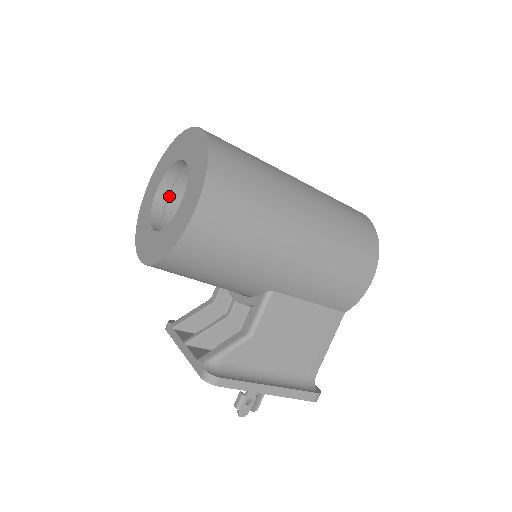
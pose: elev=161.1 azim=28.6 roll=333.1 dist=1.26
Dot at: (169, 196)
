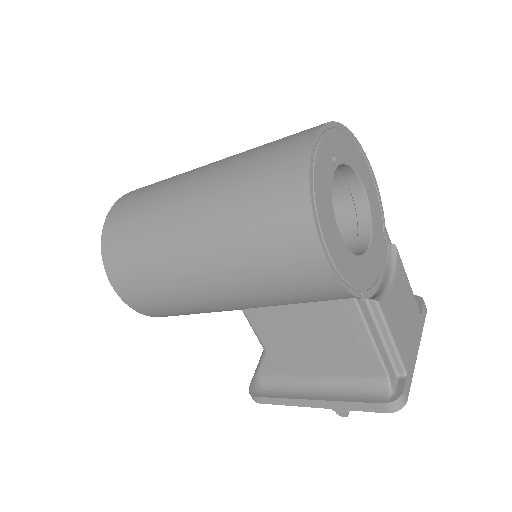
Dot at: occluded
